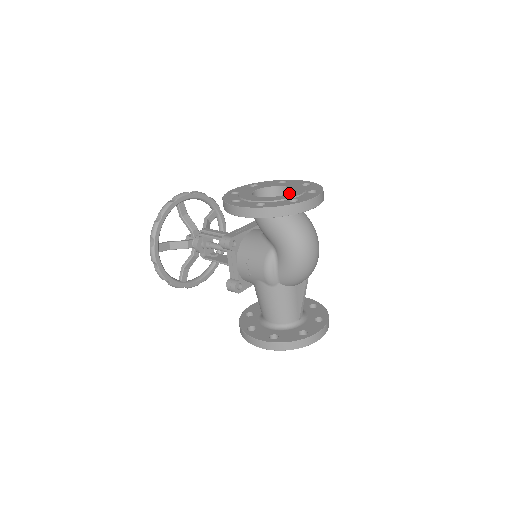
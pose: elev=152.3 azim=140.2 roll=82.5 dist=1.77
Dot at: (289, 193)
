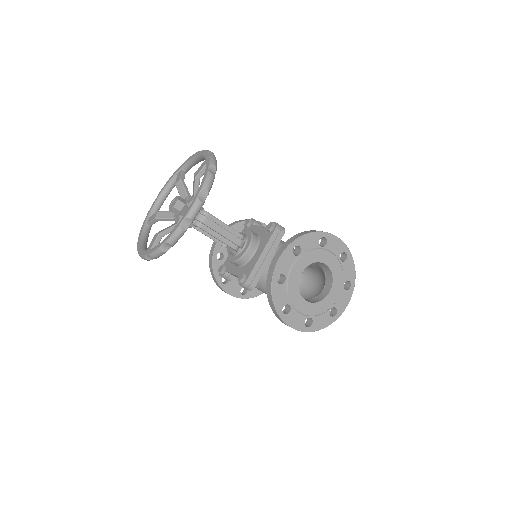
Dot at: (331, 293)
